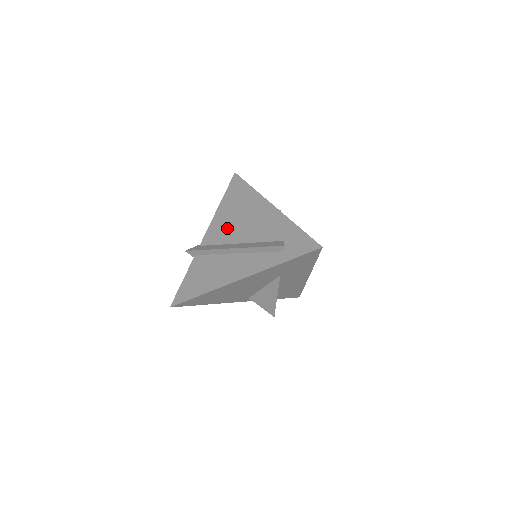
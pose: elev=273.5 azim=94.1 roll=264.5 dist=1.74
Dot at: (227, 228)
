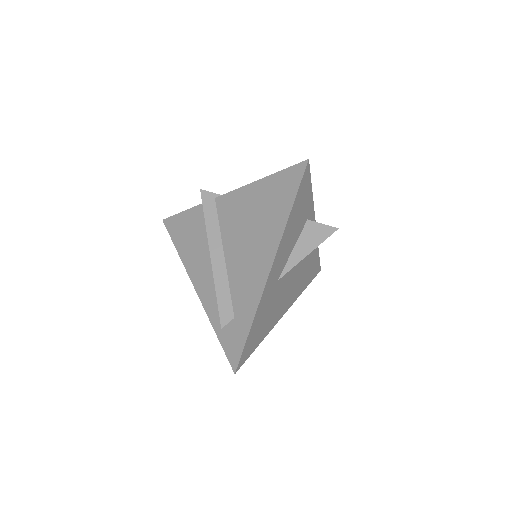
Dot at: (237, 221)
